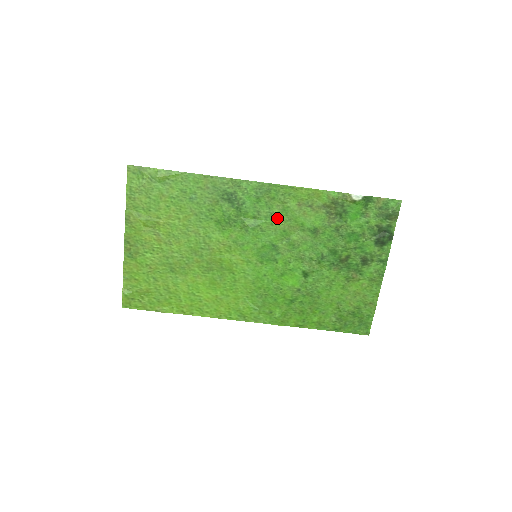
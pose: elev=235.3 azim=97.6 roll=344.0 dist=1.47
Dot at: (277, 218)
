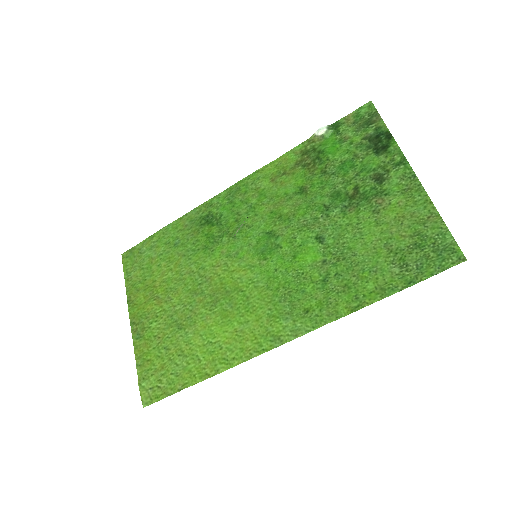
Dot at: (258, 206)
